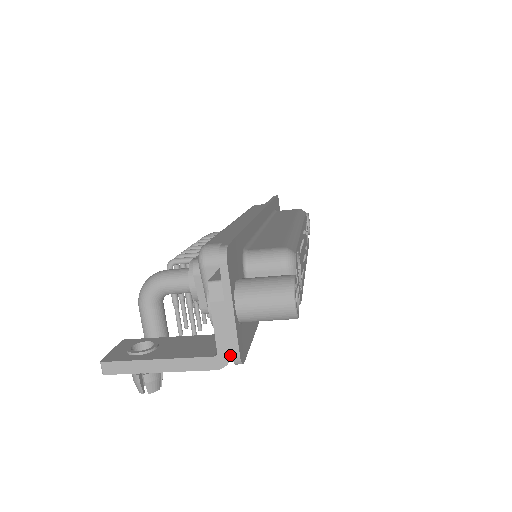
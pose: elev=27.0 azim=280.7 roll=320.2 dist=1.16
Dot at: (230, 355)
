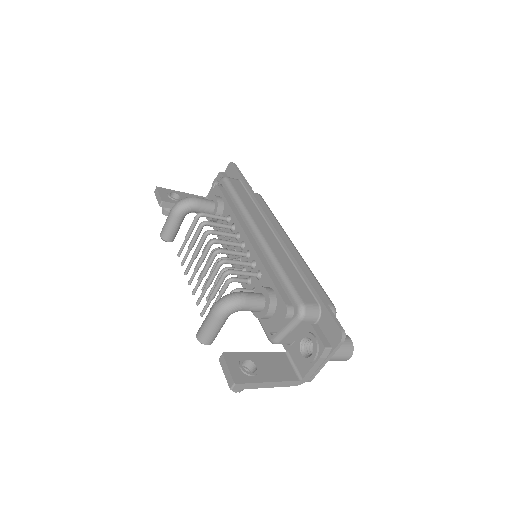
Dot at: (307, 380)
